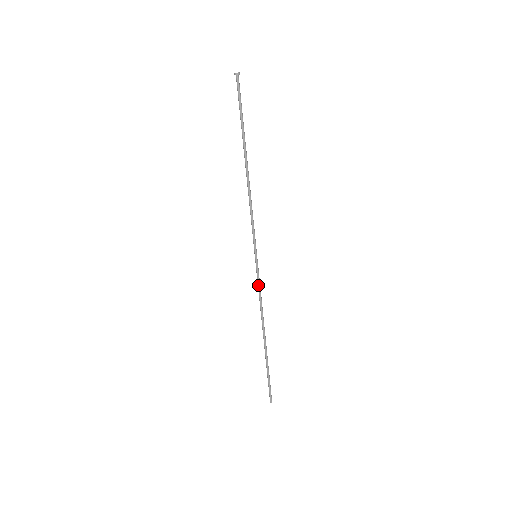
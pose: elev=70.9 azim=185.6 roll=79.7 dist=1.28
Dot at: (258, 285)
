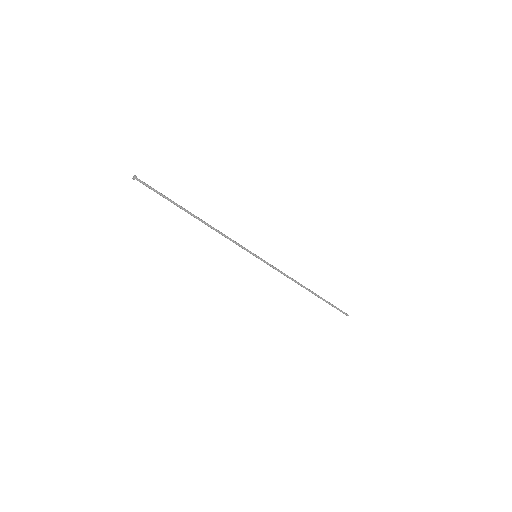
Dot at: occluded
